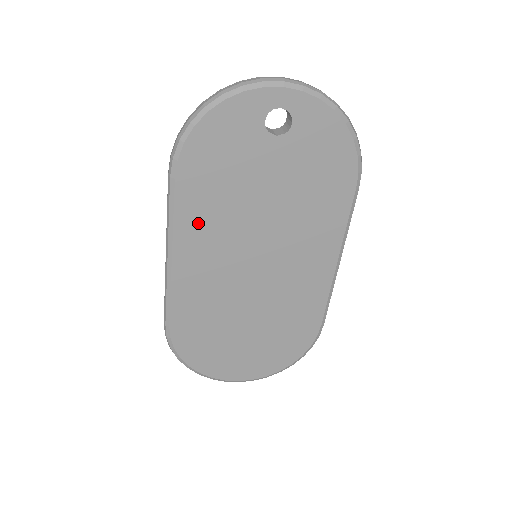
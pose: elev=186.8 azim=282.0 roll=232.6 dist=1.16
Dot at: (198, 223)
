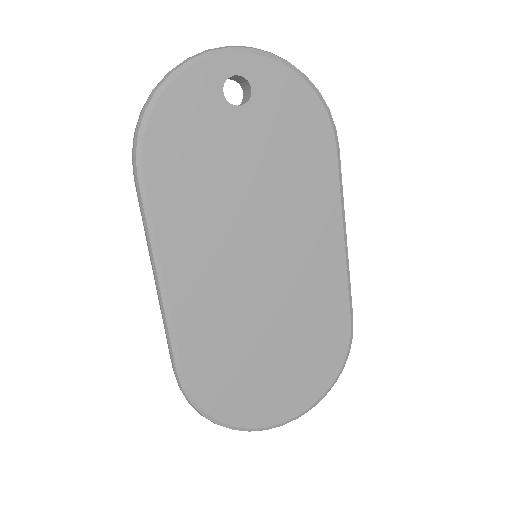
Dot at: (182, 228)
